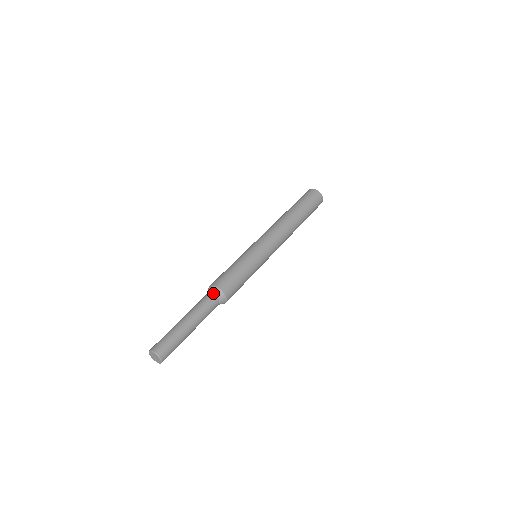
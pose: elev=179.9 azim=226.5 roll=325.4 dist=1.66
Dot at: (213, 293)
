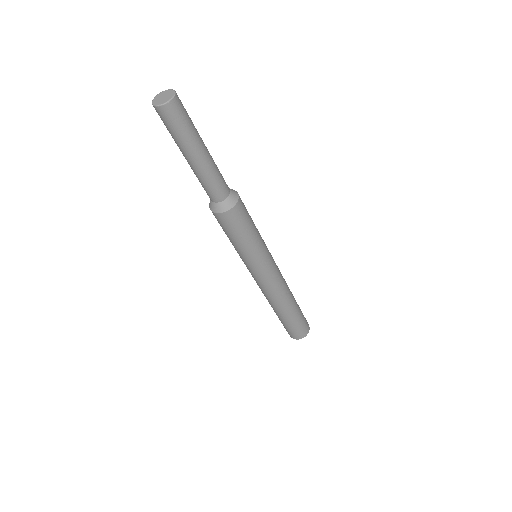
Dot at: occluded
